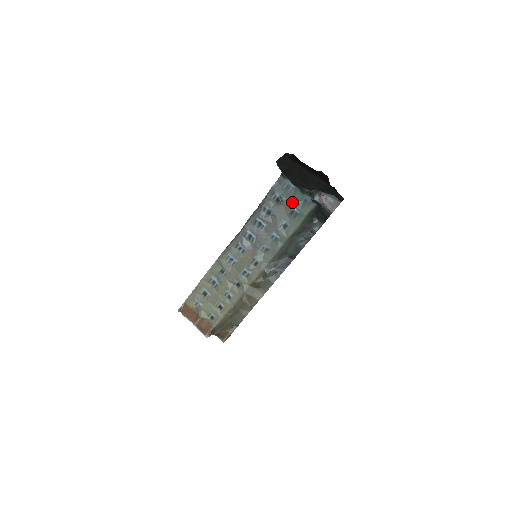
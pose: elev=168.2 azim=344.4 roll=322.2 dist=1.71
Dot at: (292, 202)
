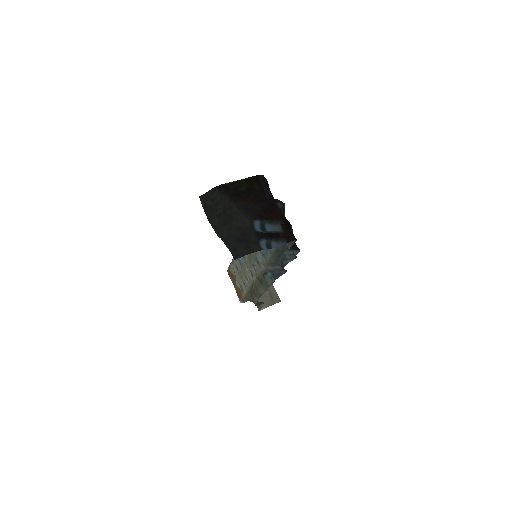
Dot at: occluded
